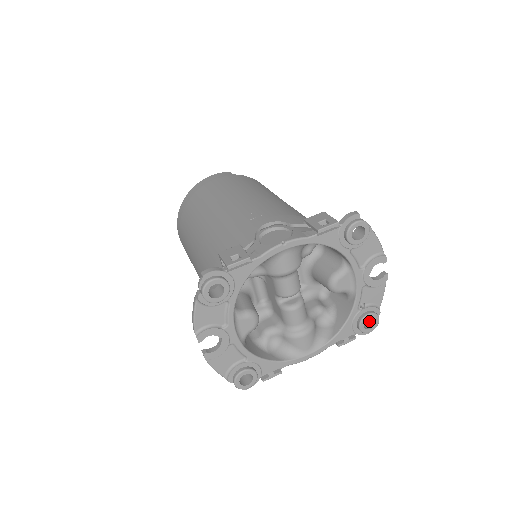
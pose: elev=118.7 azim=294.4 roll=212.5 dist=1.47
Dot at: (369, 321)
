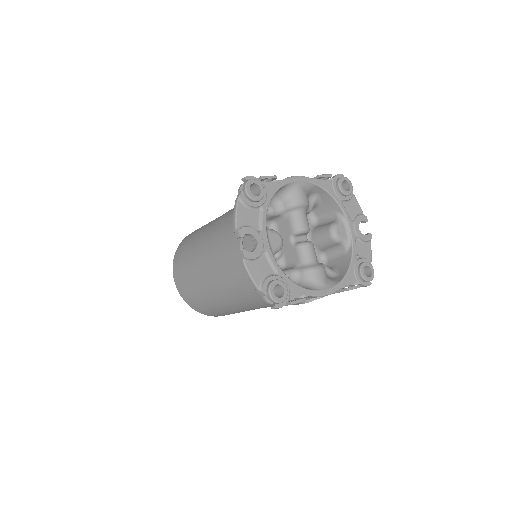
Dot at: occluded
